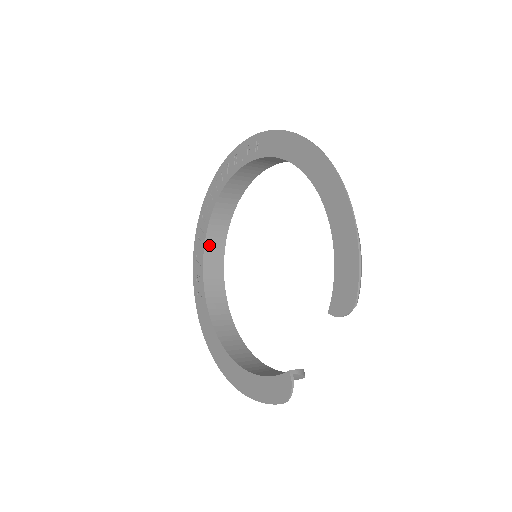
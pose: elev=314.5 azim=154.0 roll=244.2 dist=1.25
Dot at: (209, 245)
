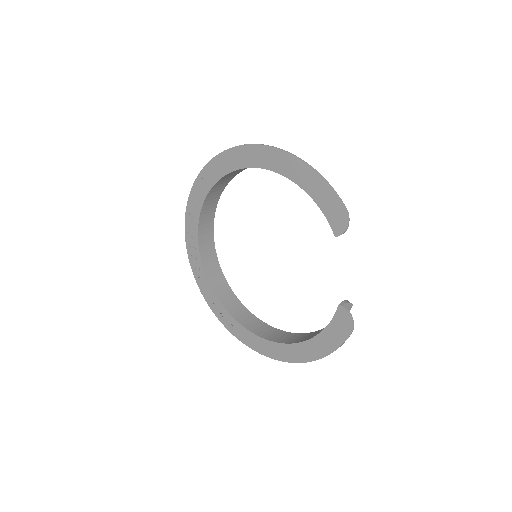
Dot at: (214, 284)
